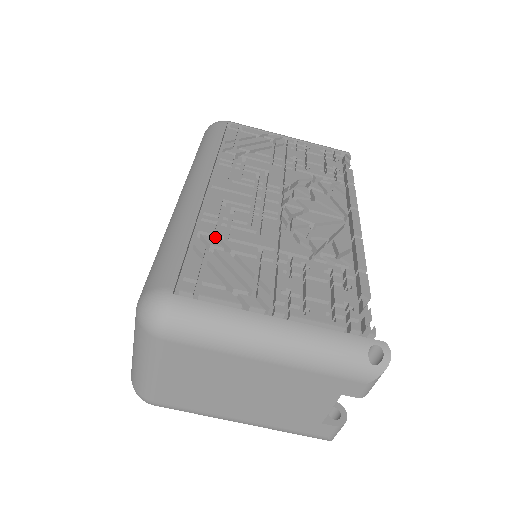
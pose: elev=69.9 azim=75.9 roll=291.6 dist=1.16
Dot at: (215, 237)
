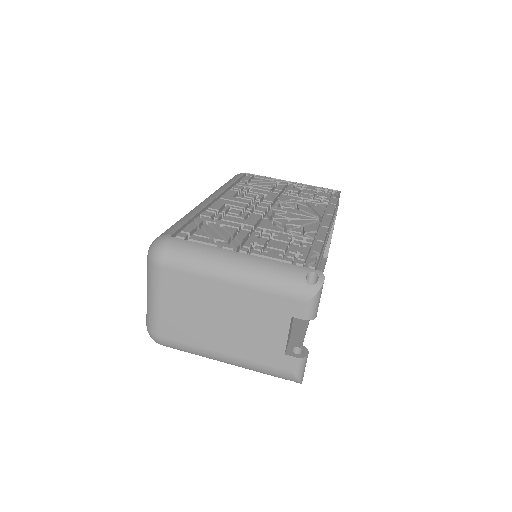
Dot at: occluded
